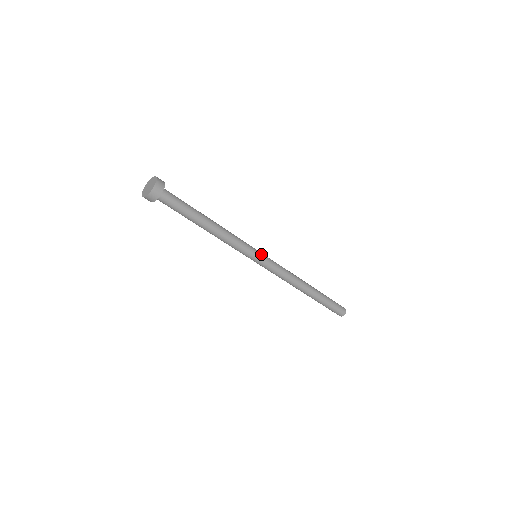
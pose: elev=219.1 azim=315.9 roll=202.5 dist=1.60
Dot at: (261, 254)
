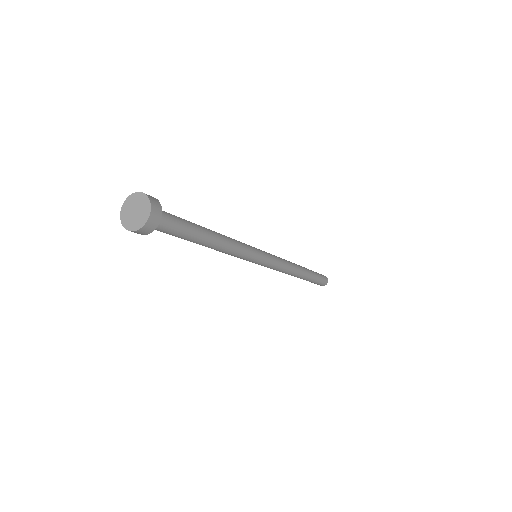
Dot at: (260, 250)
